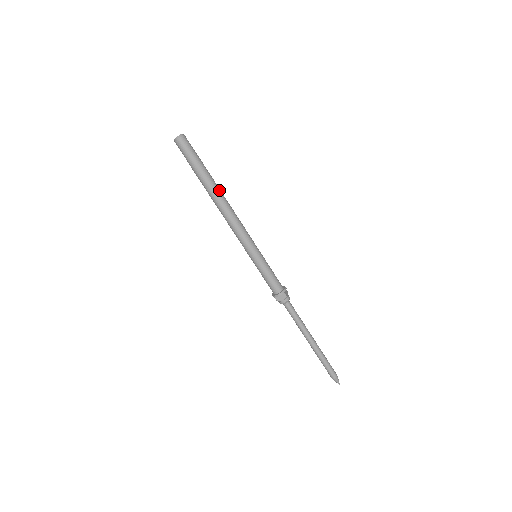
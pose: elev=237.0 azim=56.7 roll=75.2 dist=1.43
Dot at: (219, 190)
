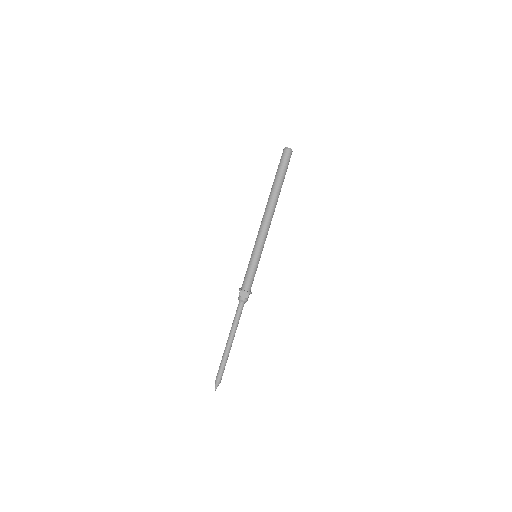
Dot at: occluded
